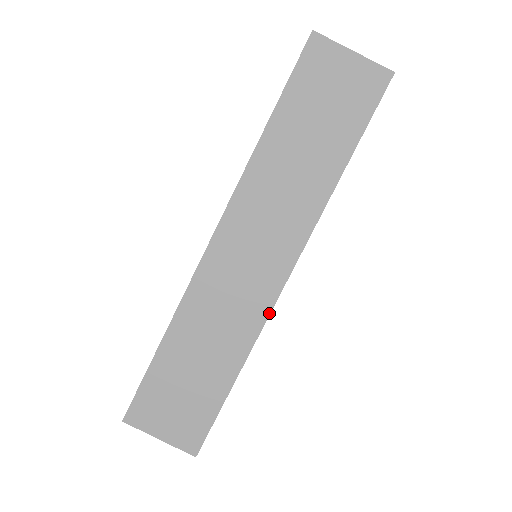
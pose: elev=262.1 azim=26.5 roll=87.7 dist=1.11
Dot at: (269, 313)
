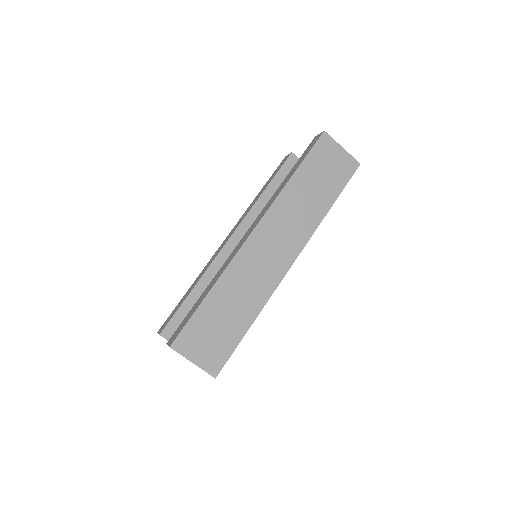
Dot at: (278, 285)
